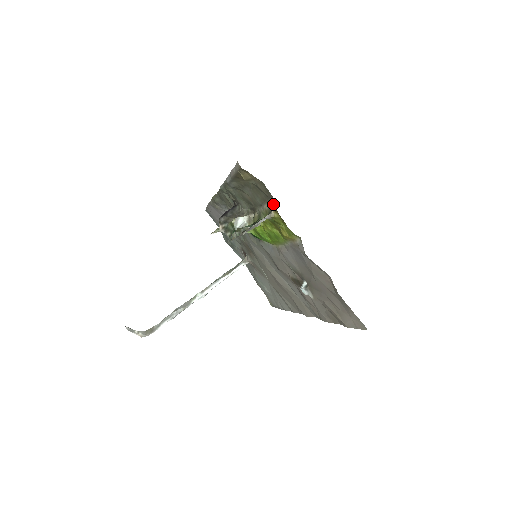
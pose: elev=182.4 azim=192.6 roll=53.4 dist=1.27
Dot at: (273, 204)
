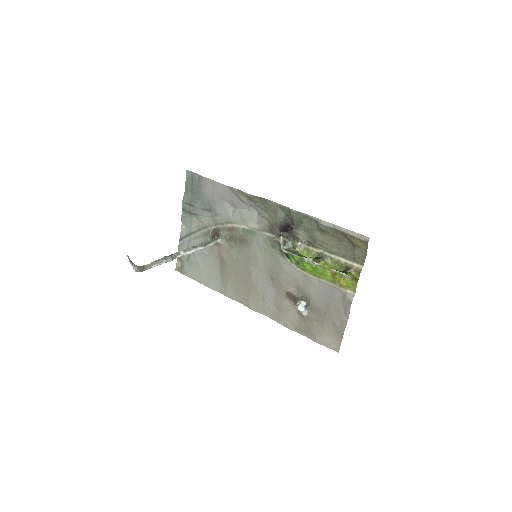
Dot at: (358, 267)
